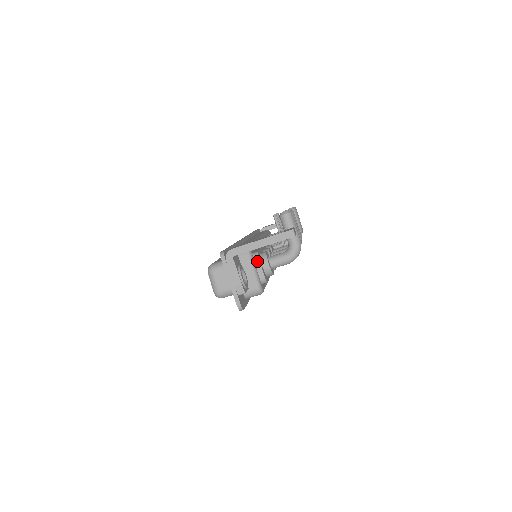
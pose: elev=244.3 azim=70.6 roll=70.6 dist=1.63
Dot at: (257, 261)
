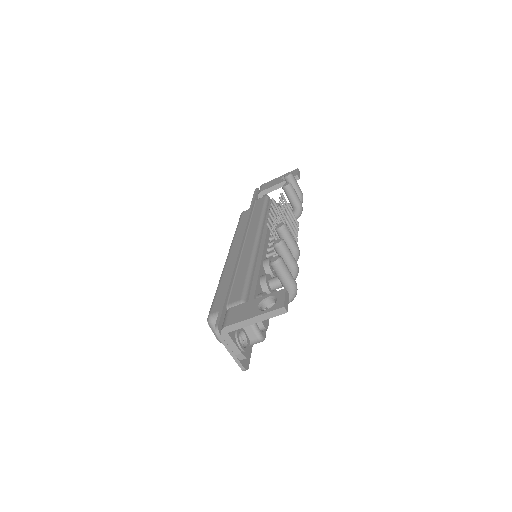
Dot at: occluded
